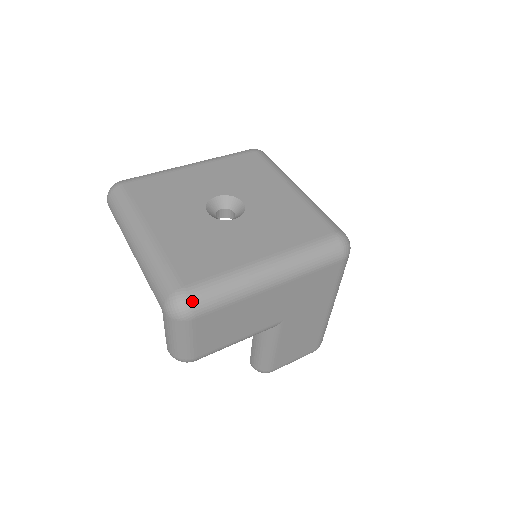
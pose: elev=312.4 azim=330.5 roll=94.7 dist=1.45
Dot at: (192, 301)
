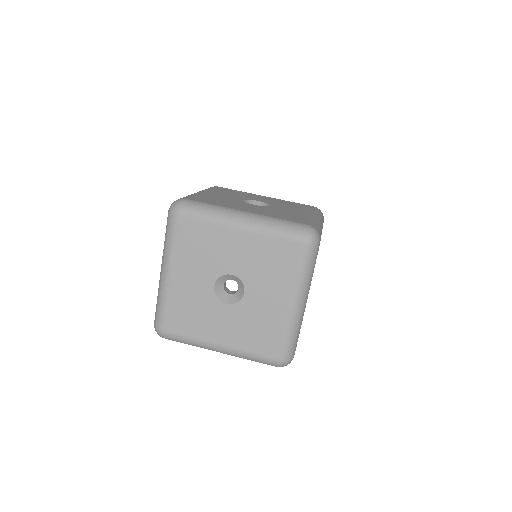
Dot at: (288, 359)
